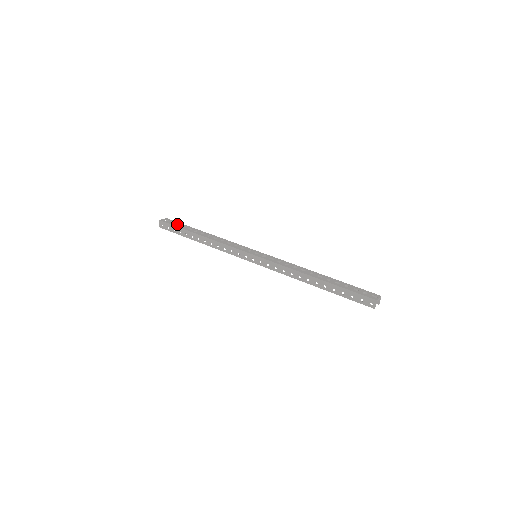
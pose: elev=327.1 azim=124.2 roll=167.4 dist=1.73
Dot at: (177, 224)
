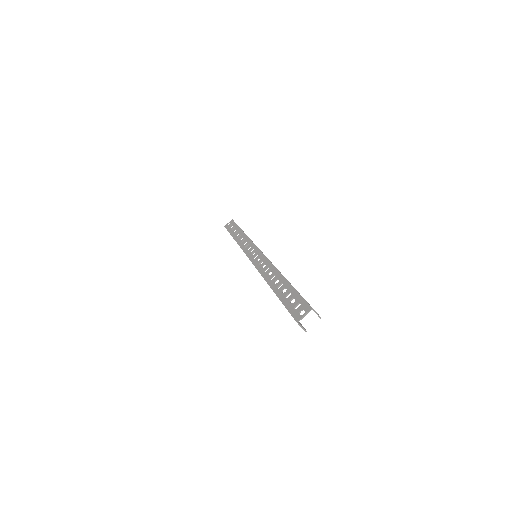
Dot at: occluded
